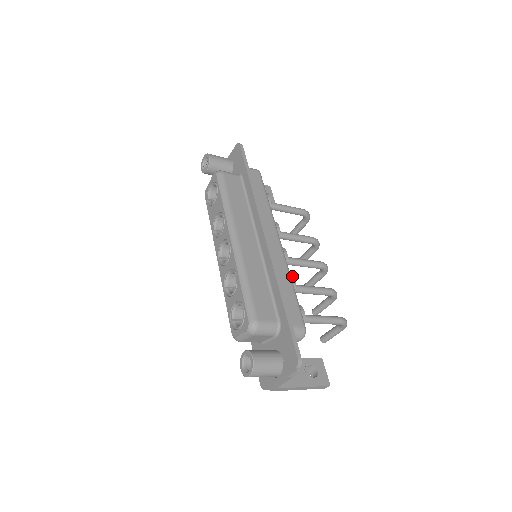
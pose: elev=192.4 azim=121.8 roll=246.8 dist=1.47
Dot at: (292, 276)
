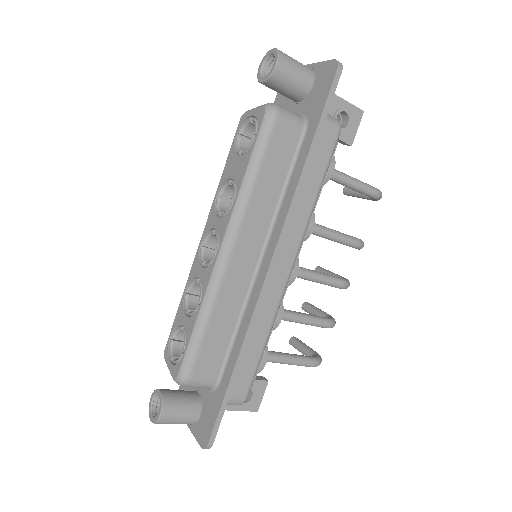
Dot at: (282, 310)
